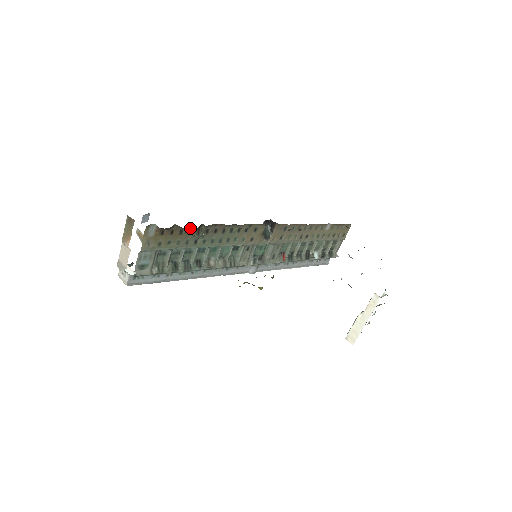
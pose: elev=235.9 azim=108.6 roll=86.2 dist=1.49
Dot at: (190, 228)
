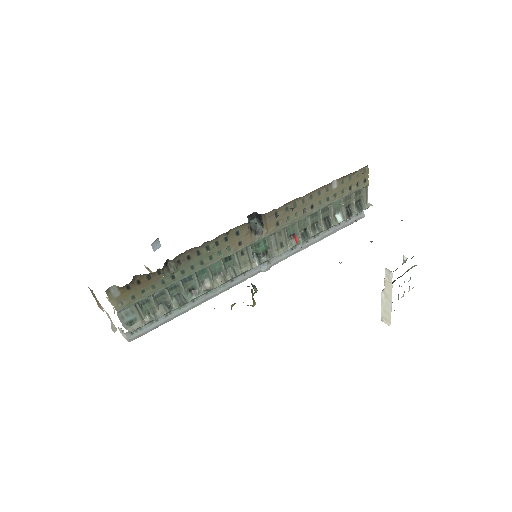
Dot at: (157, 269)
